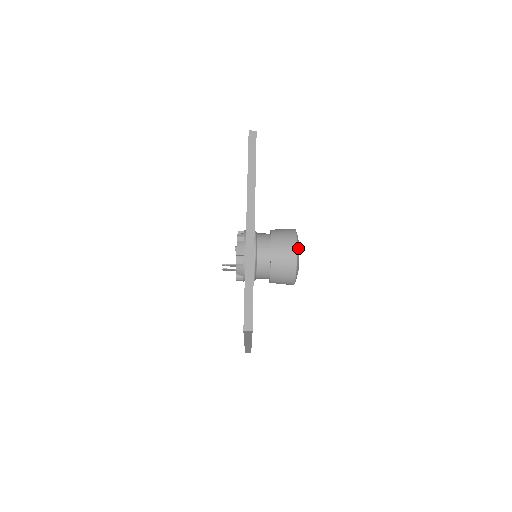
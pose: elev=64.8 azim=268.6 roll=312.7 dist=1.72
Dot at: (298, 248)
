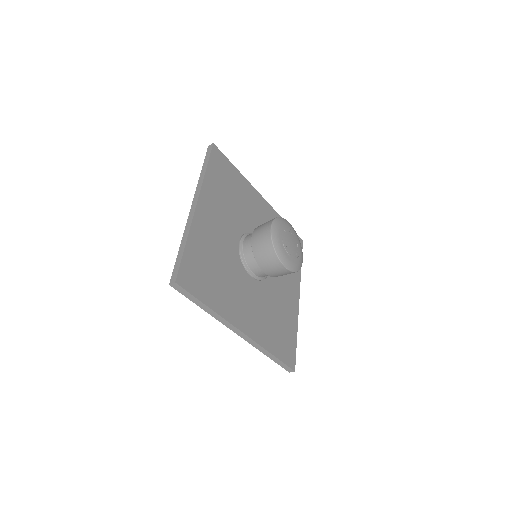
Dot at: (286, 263)
